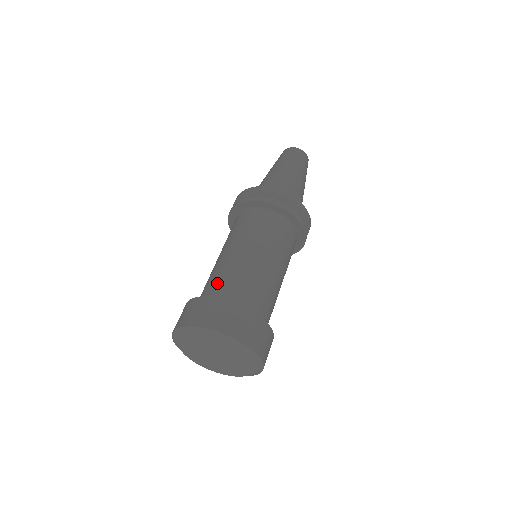
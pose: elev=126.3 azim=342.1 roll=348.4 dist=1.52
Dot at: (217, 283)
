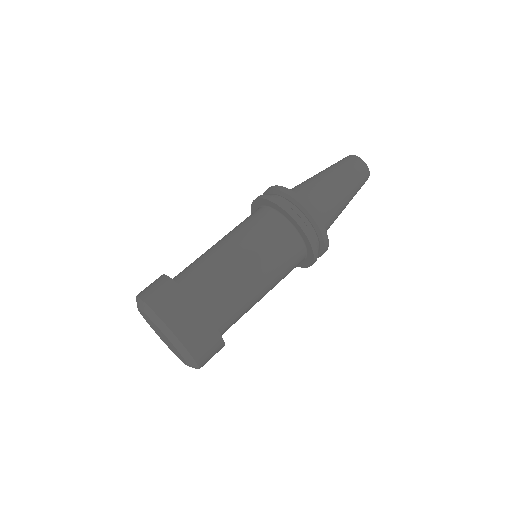
Dot at: (194, 270)
